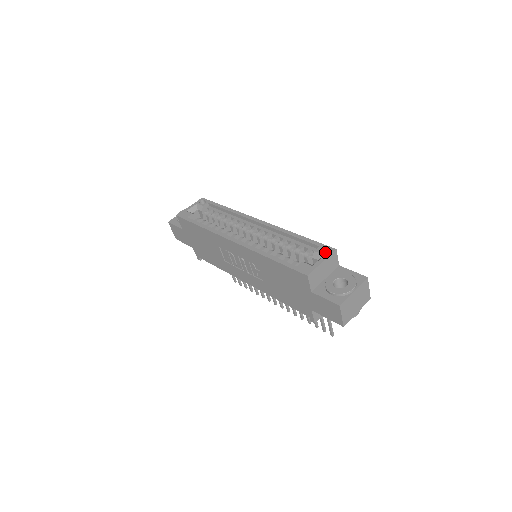
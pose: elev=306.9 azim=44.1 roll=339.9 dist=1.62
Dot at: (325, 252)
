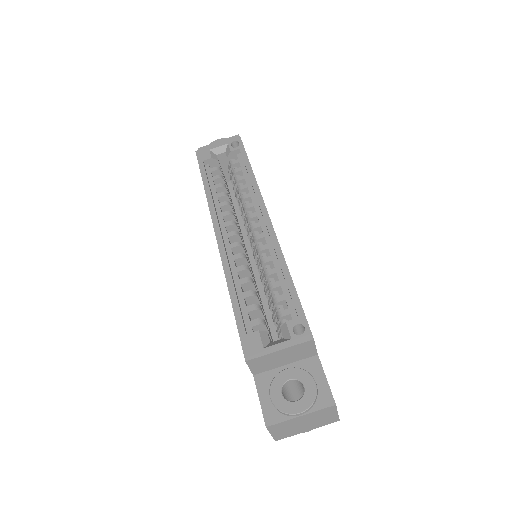
Dot at: occluded
